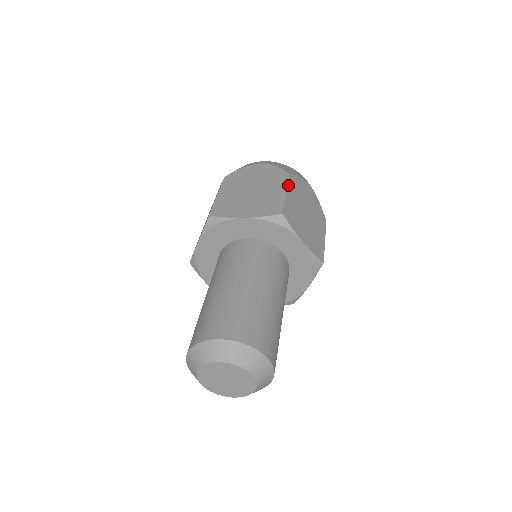
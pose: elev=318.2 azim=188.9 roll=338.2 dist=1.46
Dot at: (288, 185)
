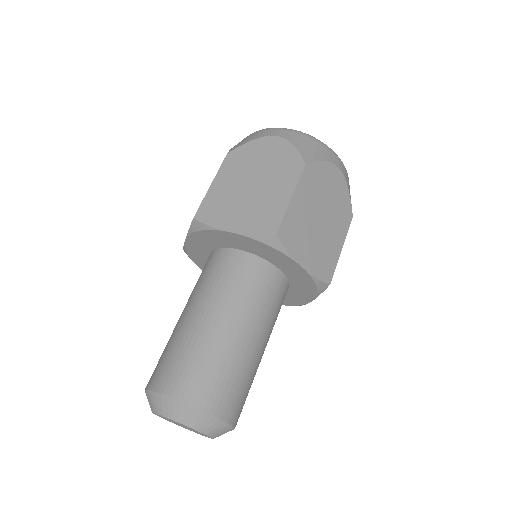
Dot at: (346, 235)
